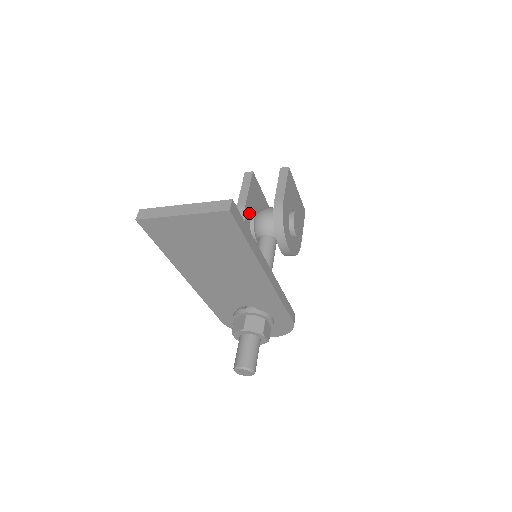
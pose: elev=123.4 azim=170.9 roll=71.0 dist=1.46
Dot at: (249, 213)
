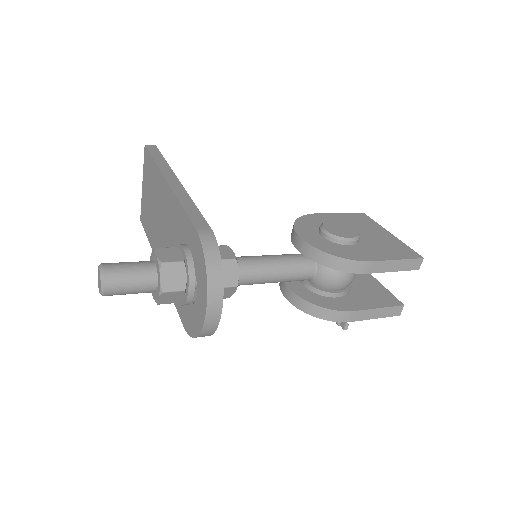
Dot at: occluded
